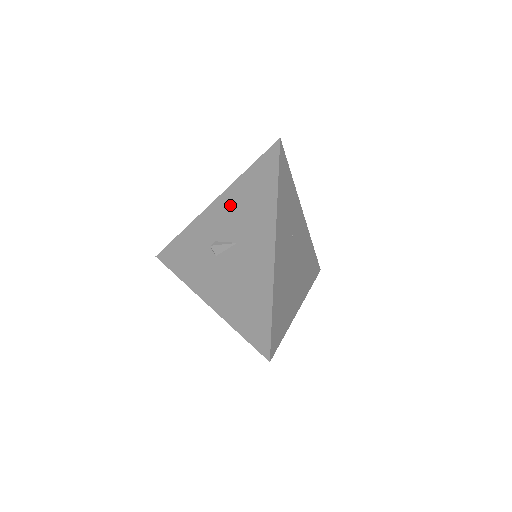
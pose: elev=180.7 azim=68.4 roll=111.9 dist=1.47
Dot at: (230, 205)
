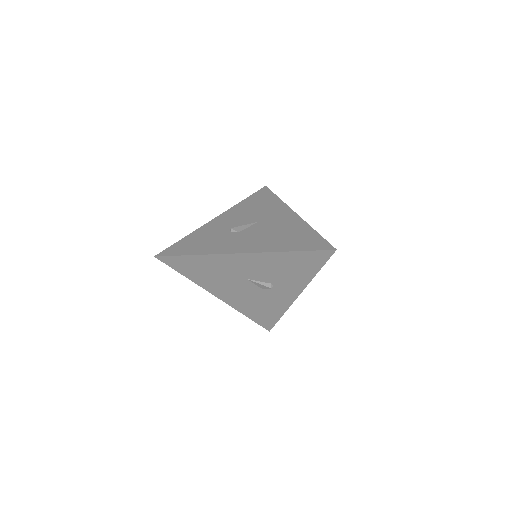
Dot at: (238, 212)
